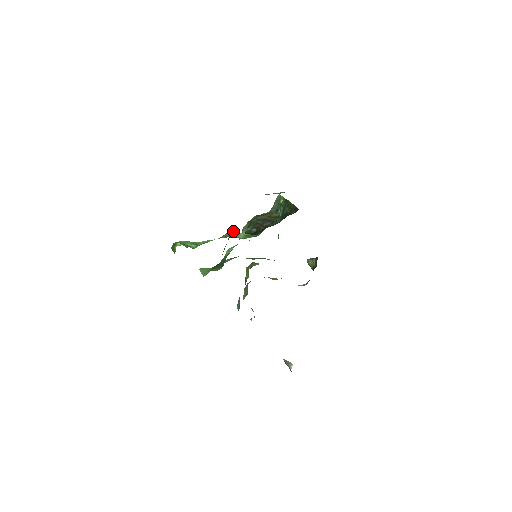
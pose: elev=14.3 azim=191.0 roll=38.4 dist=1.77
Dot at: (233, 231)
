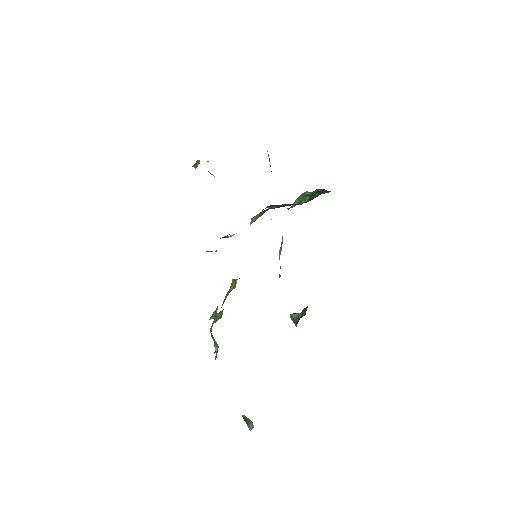
Dot at: occluded
